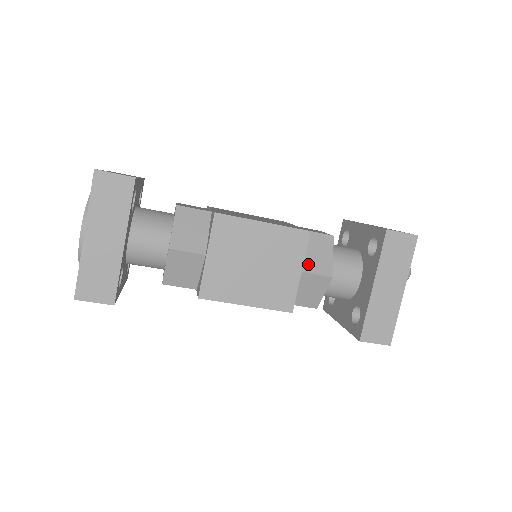
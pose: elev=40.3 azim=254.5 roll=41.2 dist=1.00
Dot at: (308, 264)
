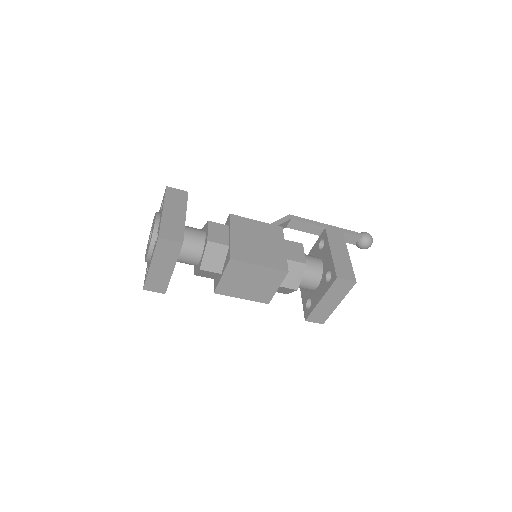
Dot at: (284, 282)
